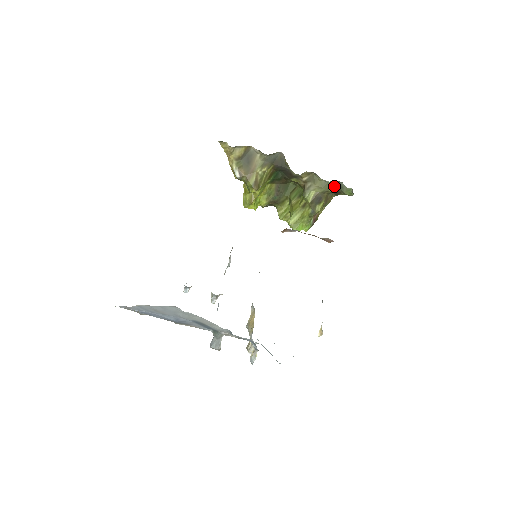
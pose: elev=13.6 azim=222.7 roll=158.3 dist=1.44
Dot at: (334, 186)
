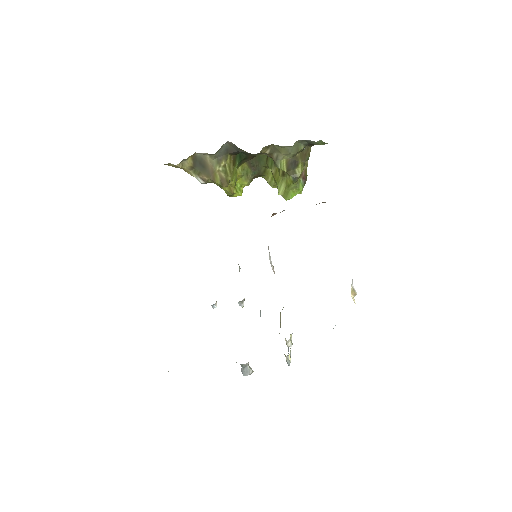
Dot at: (302, 144)
